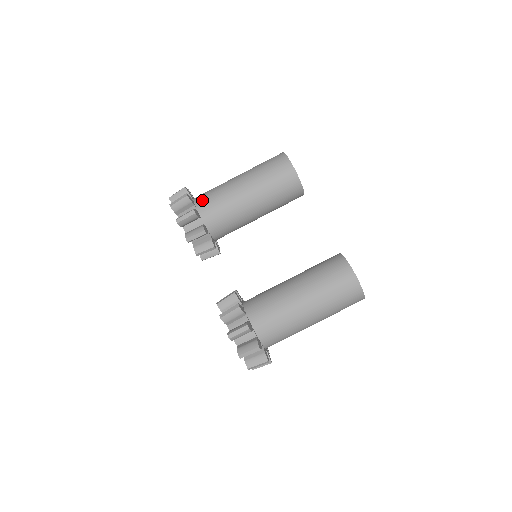
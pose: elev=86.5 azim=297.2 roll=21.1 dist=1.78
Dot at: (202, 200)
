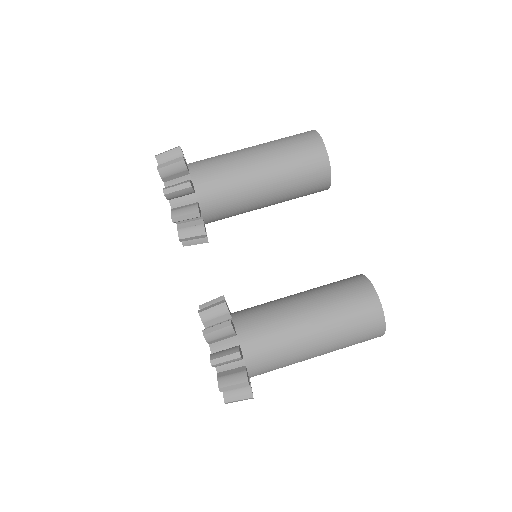
Dot at: (201, 169)
